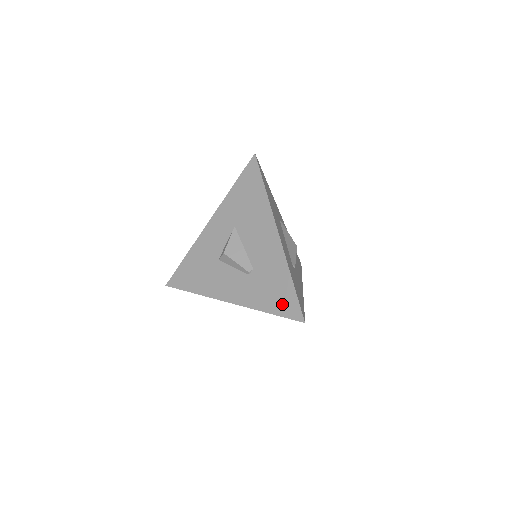
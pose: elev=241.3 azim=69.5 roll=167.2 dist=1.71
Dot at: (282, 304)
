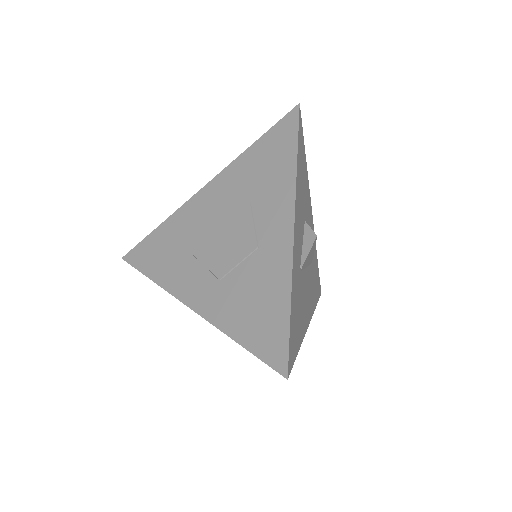
Dot at: occluded
